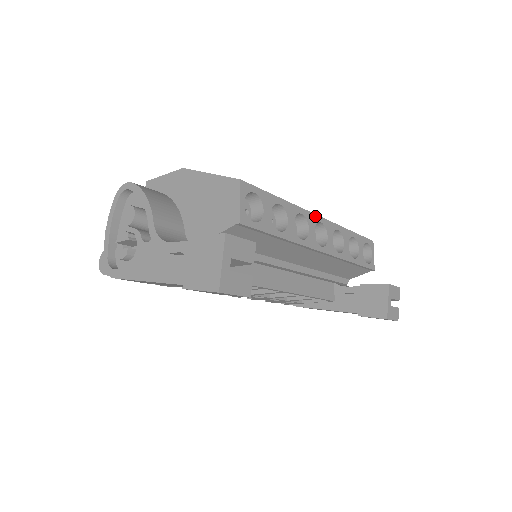
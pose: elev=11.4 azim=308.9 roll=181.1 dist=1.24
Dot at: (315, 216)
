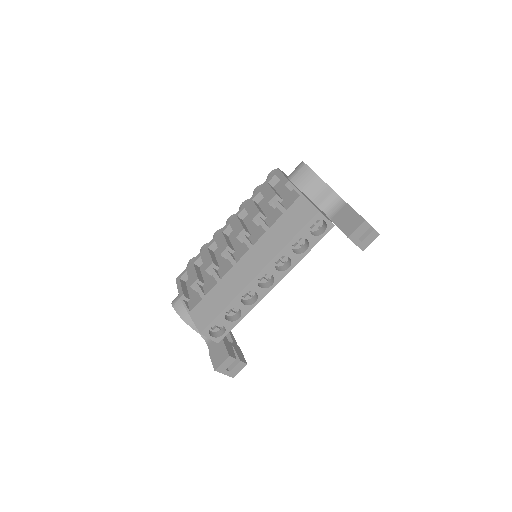
Dot at: (253, 281)
